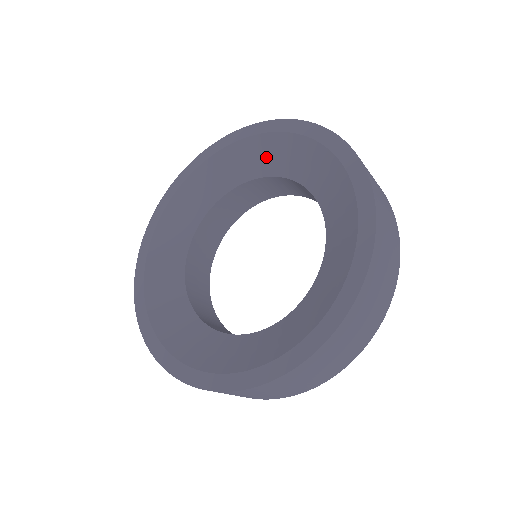
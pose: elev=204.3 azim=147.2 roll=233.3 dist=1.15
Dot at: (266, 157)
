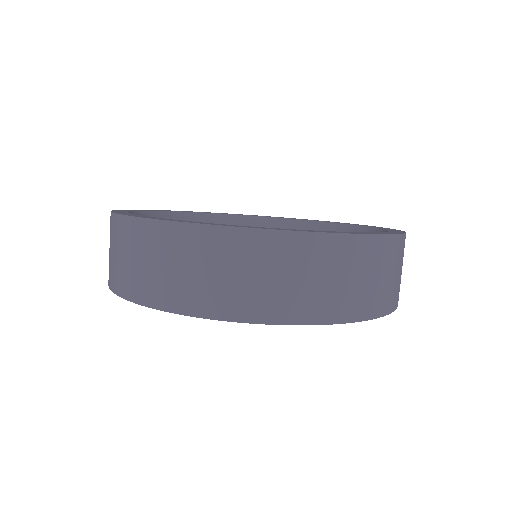
Dot at: occluded
